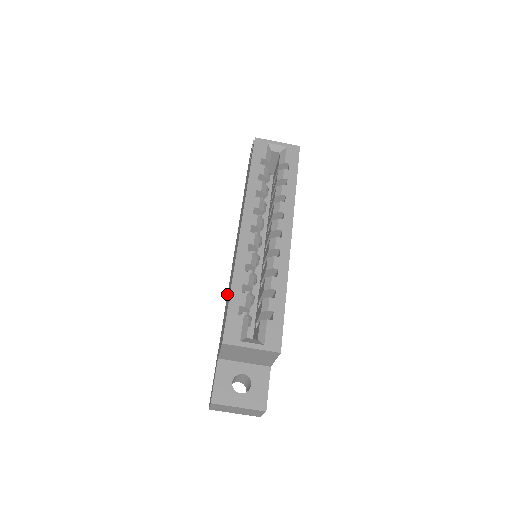
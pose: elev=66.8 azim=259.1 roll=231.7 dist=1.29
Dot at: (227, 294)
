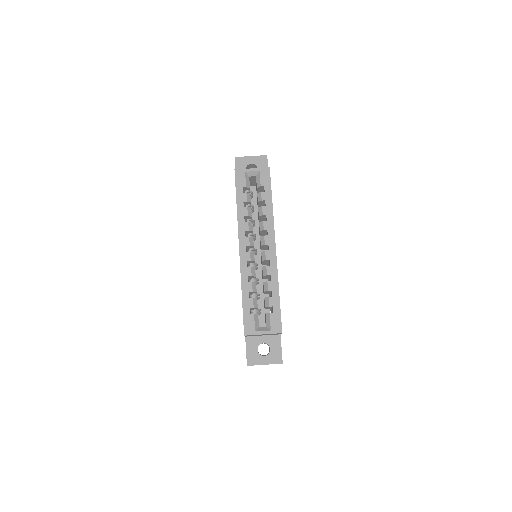
Dot at: occluded
